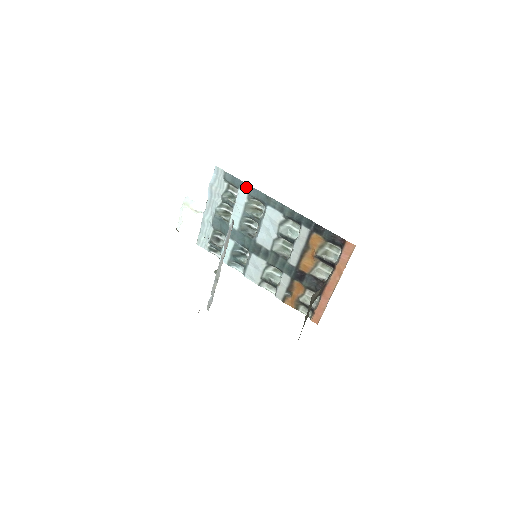
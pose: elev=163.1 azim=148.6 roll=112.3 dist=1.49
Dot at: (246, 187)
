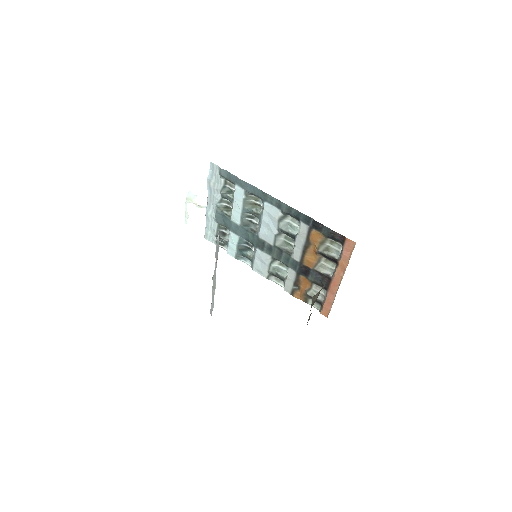
Dot at: (242, 183)
